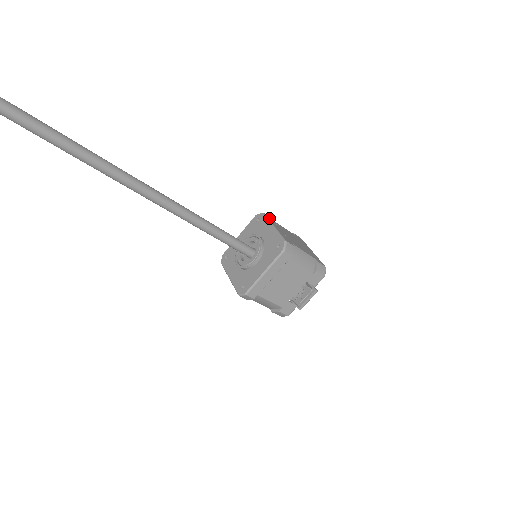
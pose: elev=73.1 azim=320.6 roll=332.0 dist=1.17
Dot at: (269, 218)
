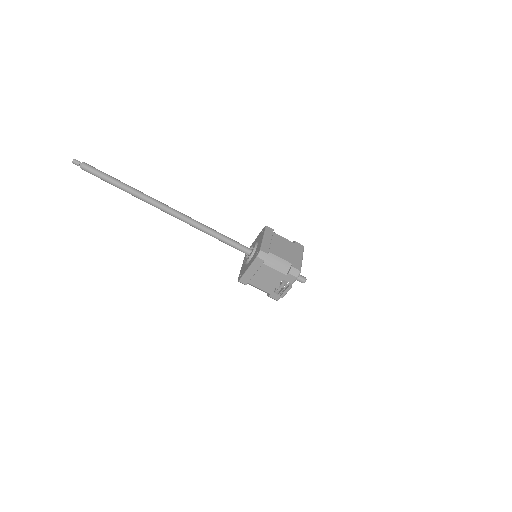
Dot at: (268, 231)
